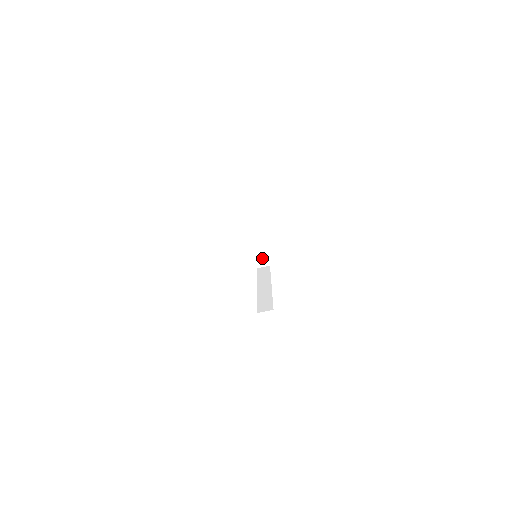
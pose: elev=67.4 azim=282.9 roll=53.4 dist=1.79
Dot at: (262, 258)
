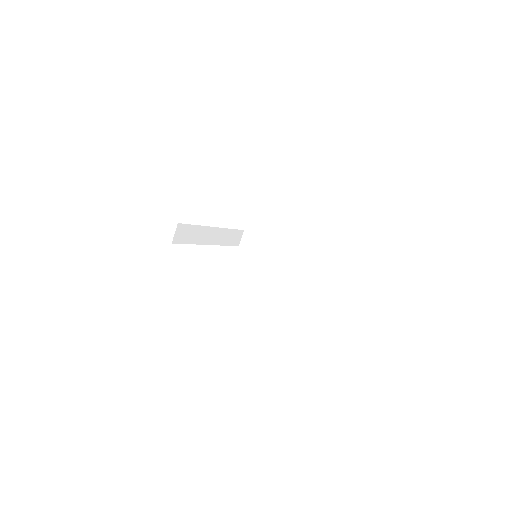
Dot at: (311, 266)
